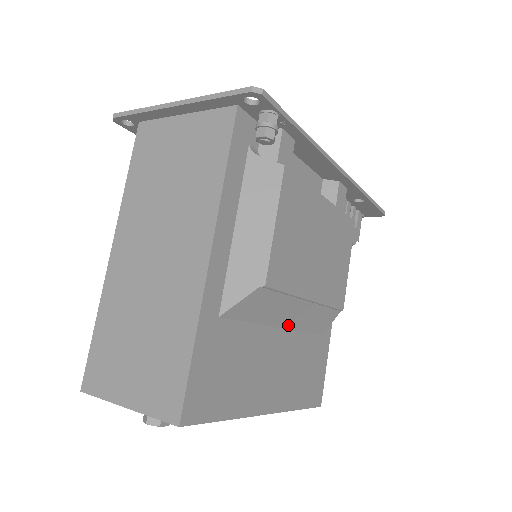
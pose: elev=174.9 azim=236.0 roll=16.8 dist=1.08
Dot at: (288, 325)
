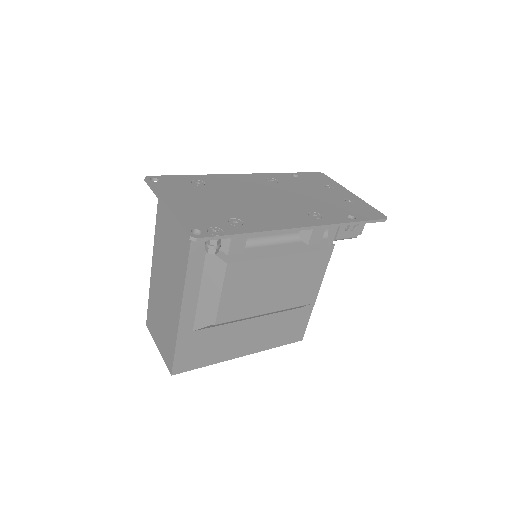
Dot at: (259, 316)
